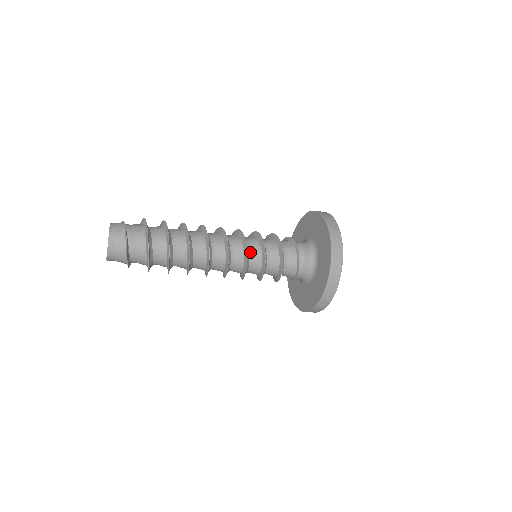
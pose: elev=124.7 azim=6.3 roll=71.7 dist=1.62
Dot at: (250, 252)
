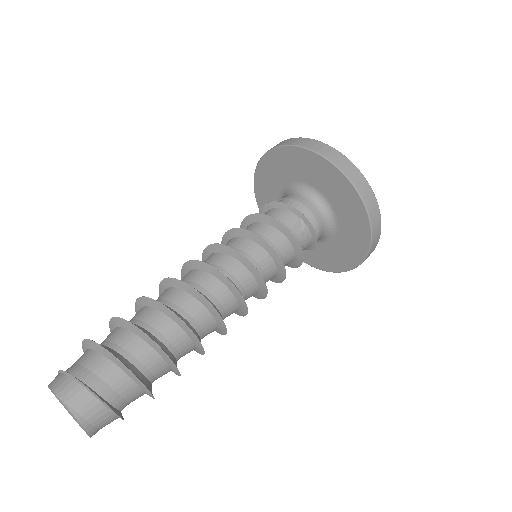
Dot at: (263, 277)
